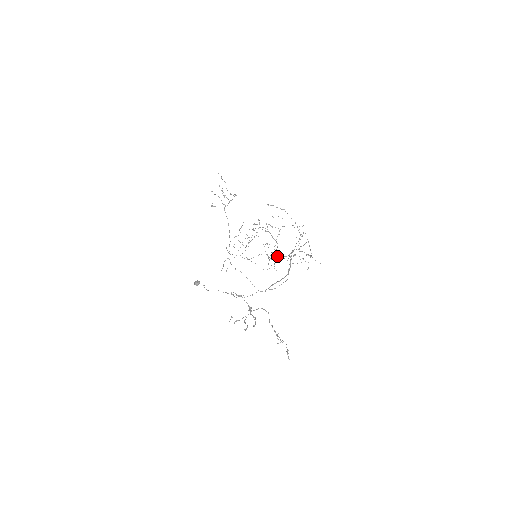
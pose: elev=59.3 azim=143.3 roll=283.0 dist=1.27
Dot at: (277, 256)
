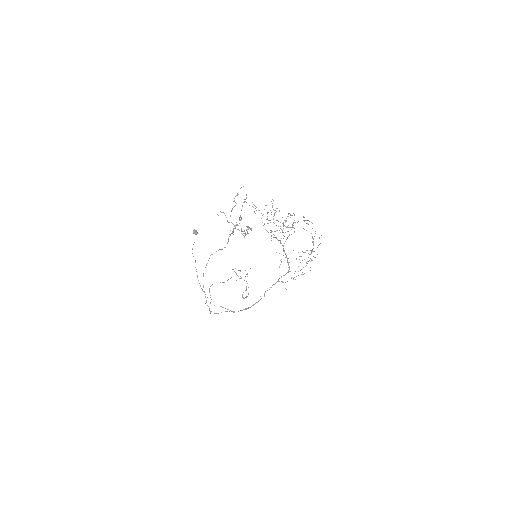
Dot at: (282, 245)
